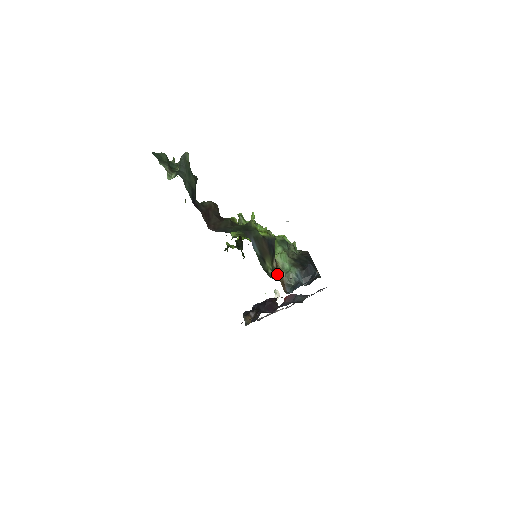
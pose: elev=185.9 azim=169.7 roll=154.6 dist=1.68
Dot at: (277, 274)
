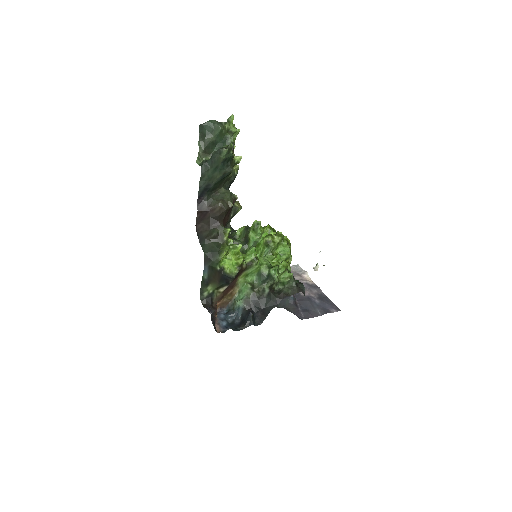
Dot at: (217, 297)
